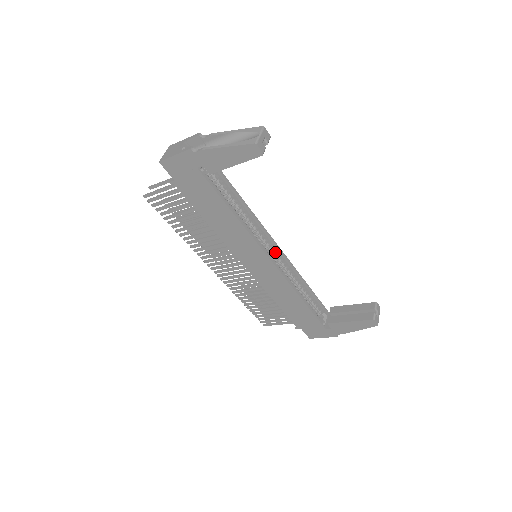
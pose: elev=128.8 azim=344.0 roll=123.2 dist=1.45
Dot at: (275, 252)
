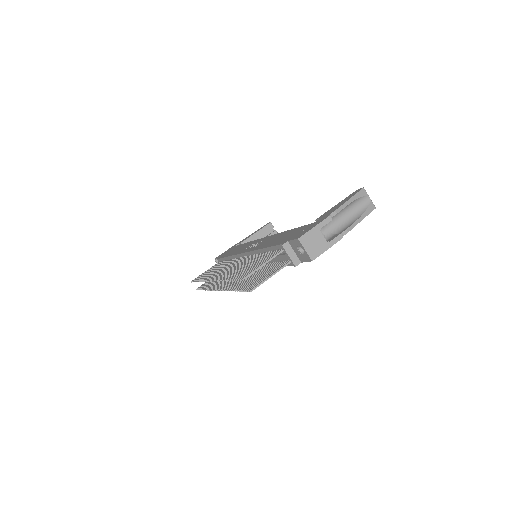
Dot at: occluded
